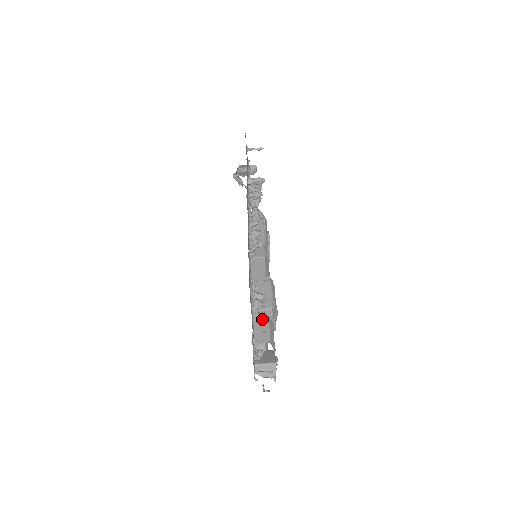
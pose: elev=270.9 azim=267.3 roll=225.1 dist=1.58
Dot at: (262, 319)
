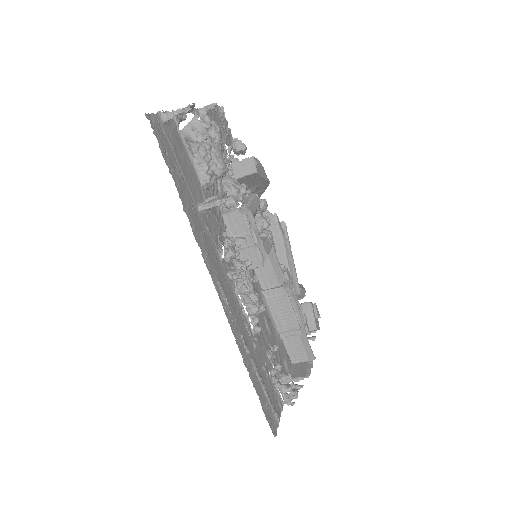
Dot at: (296, 391)
